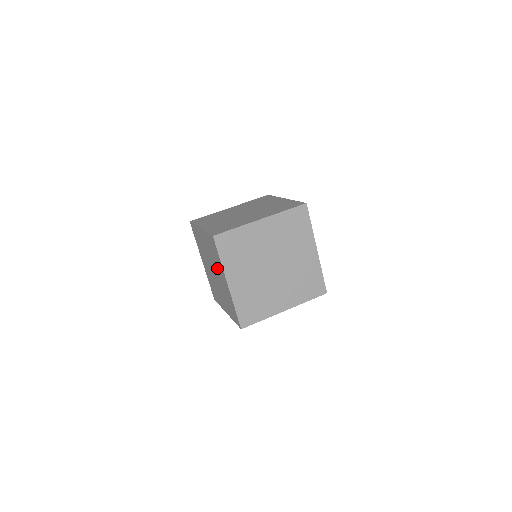
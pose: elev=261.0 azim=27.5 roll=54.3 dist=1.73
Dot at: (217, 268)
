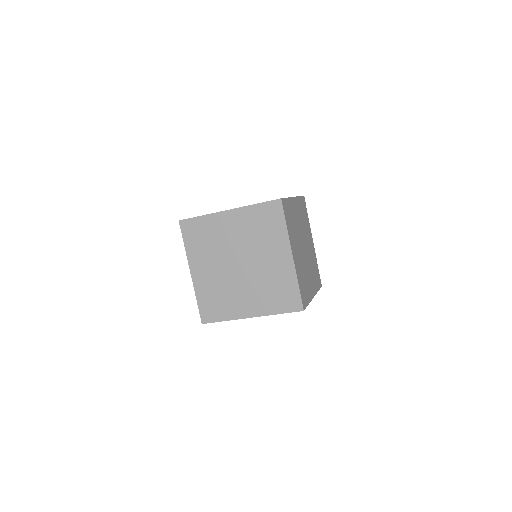
Dot at: (263, 248)
